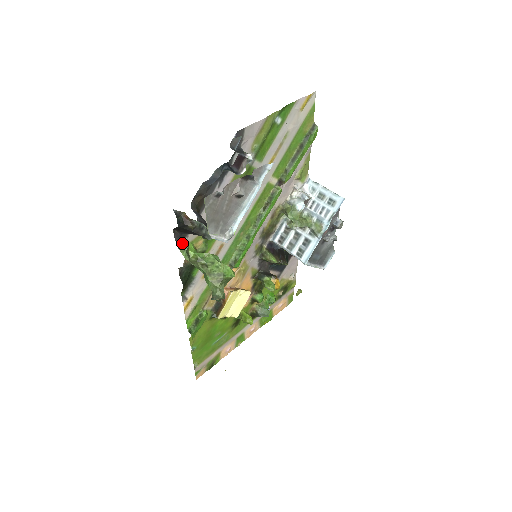
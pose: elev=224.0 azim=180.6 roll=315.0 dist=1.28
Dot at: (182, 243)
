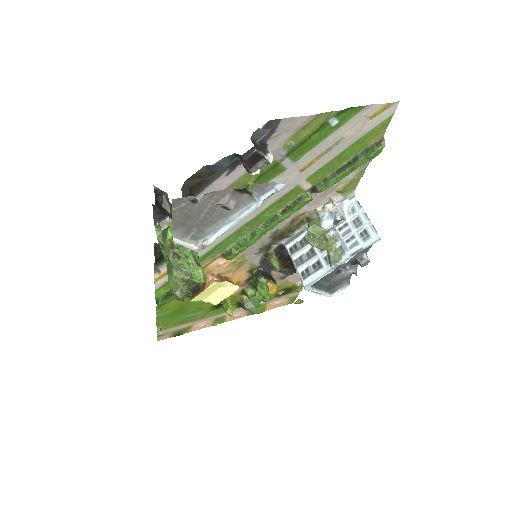
Dot at: (162, 221)
